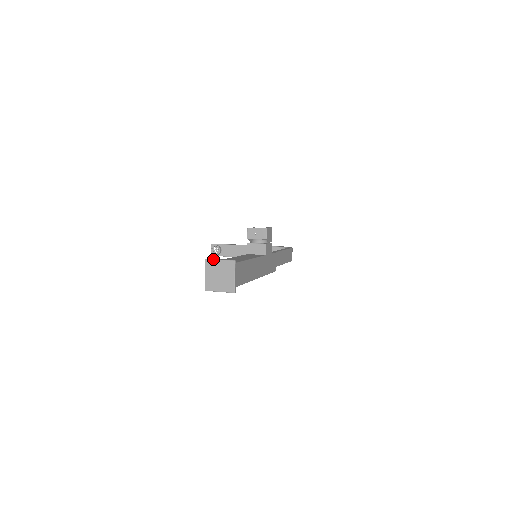
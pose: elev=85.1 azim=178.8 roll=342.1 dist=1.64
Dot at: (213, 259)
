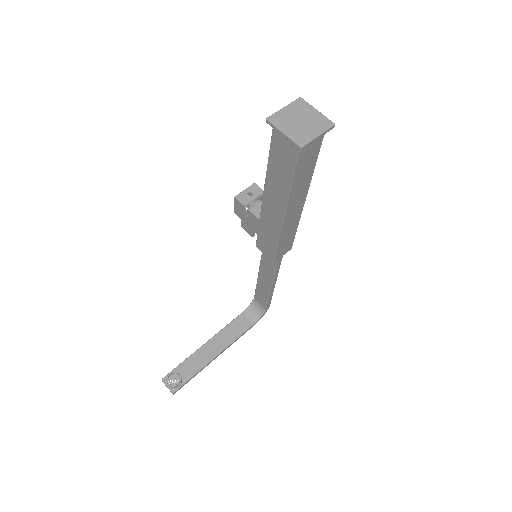
Dot at: (275, 112)
